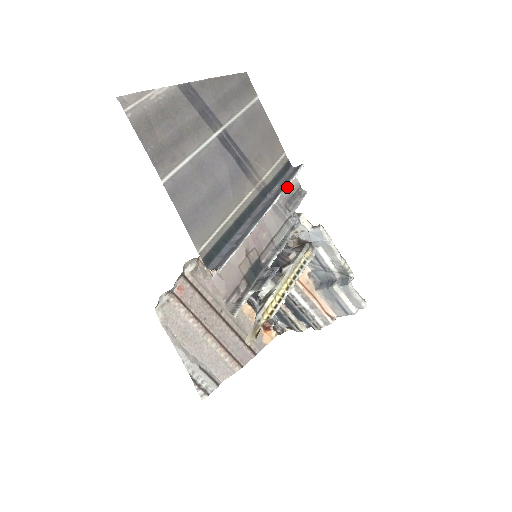
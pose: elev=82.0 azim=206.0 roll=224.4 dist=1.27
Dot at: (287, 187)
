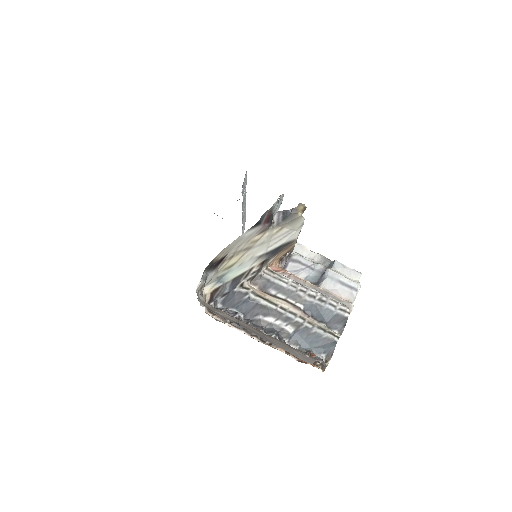
Dot at: (245, 216)
